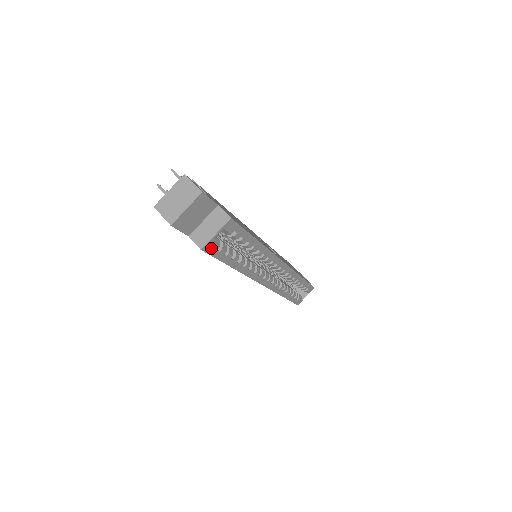
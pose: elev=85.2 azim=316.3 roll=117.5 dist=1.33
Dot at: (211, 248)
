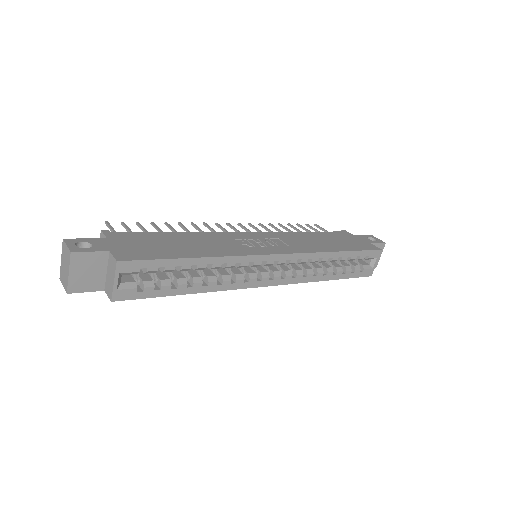
Dot at: (125, 294)
